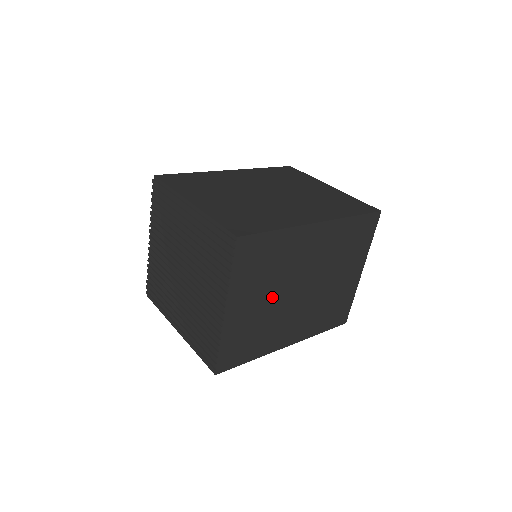
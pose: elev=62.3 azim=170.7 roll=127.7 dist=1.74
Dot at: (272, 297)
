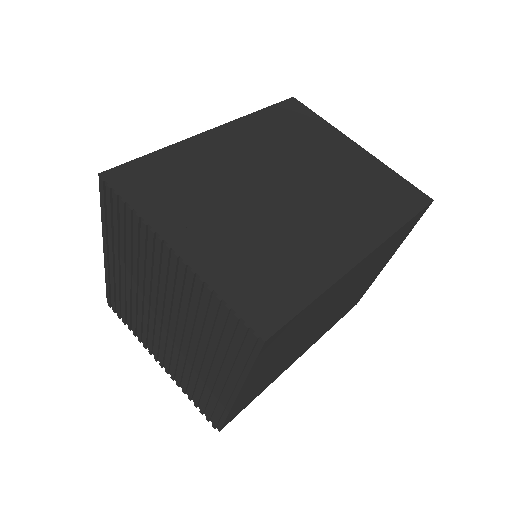
Dot at: (240, 211)
